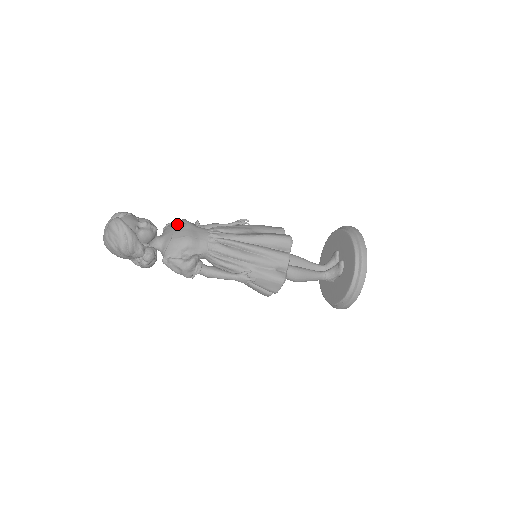
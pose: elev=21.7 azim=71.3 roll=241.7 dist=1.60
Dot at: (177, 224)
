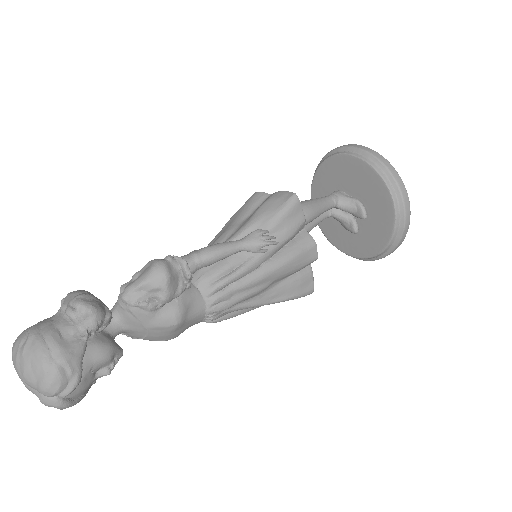
Dot at: (155, 317)
